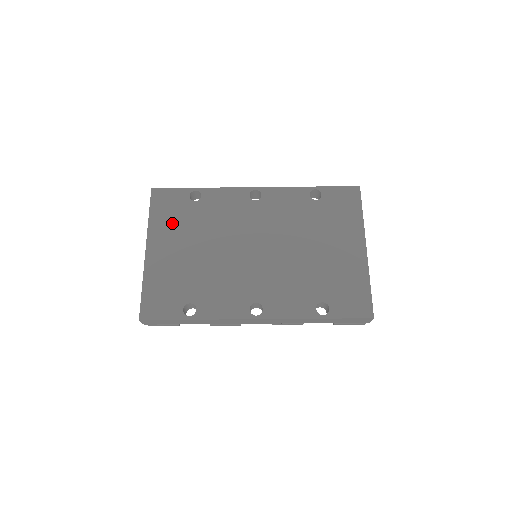
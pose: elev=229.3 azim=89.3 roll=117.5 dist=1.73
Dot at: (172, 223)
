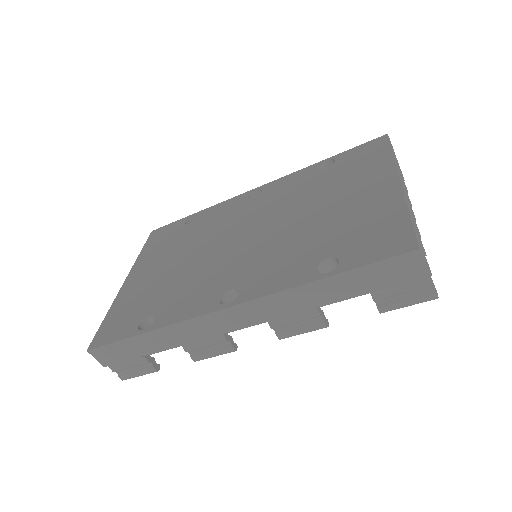
Dot at: (160, 249)
